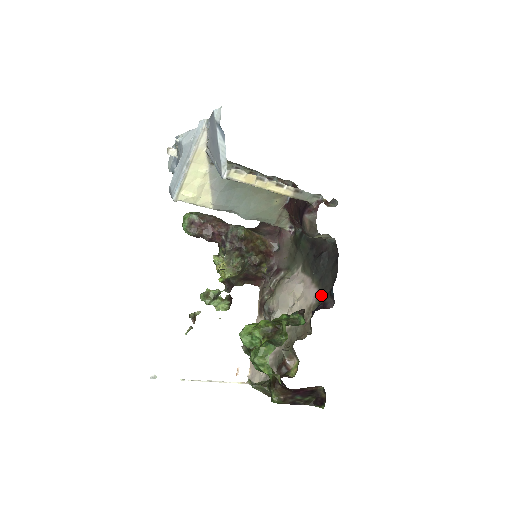
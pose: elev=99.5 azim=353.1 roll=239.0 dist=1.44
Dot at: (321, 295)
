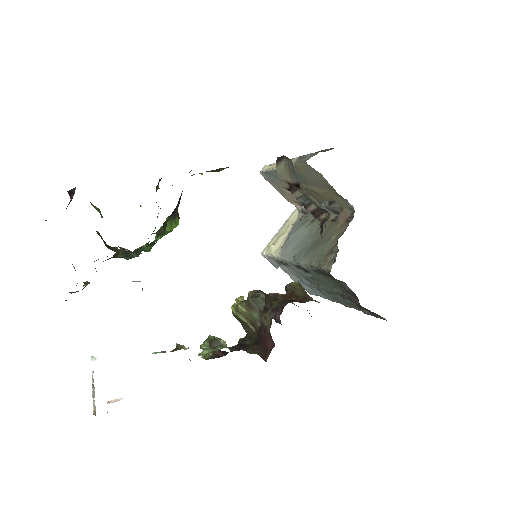
Dot at: occluded
